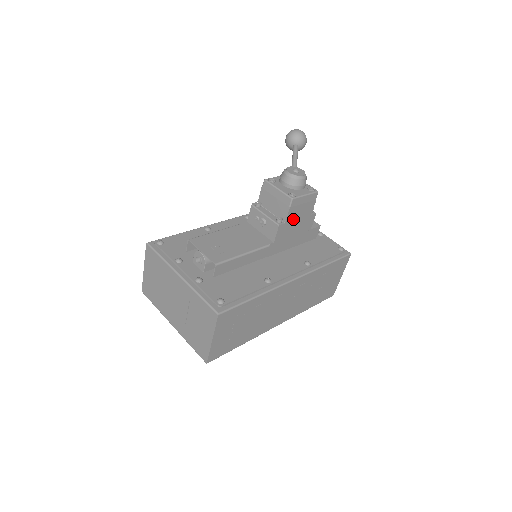
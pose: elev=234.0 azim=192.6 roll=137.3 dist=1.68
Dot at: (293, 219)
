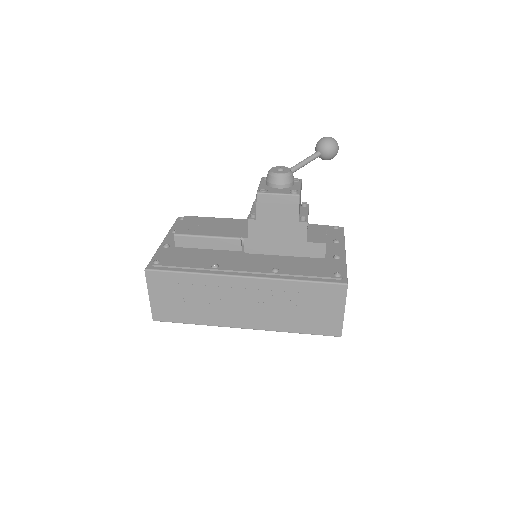
Dot at: (269, 218)
